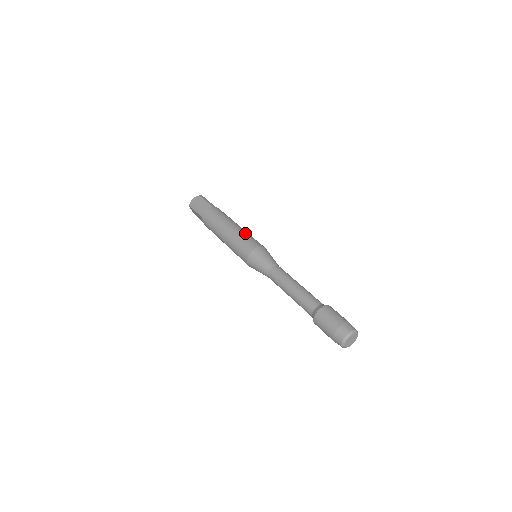
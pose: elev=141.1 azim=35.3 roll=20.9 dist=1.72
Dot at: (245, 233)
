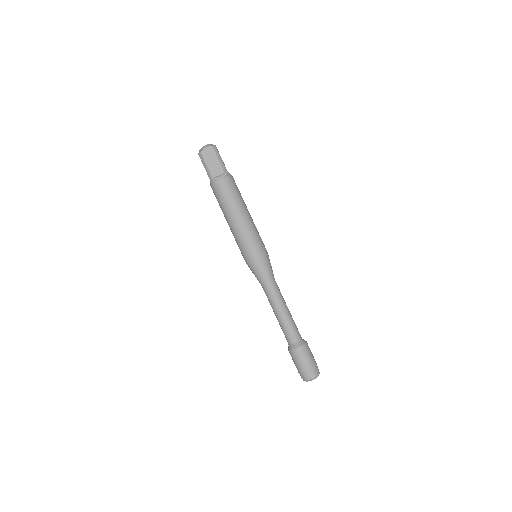
Dot at: (252, 229)
